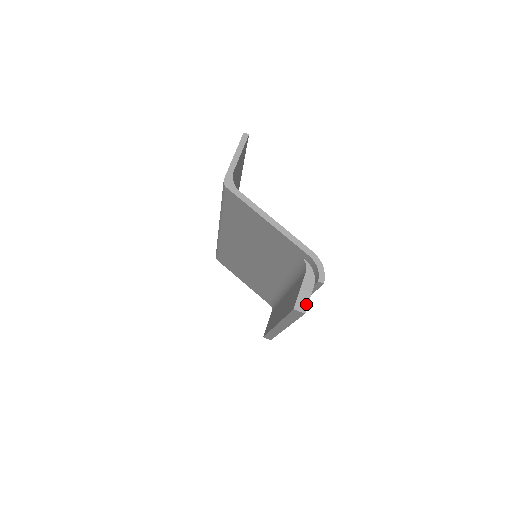
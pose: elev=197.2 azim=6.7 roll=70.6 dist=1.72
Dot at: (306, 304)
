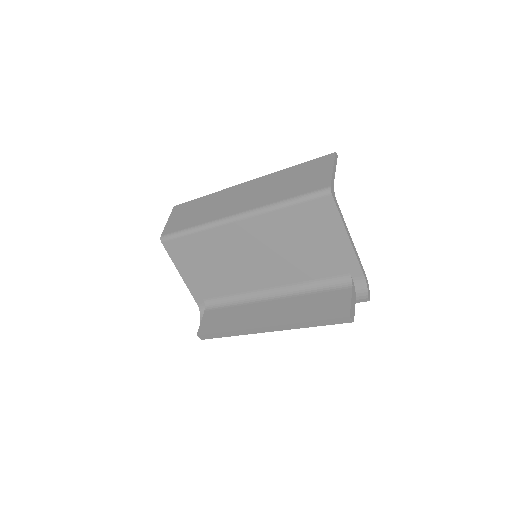
Dot at: (354, 314)
